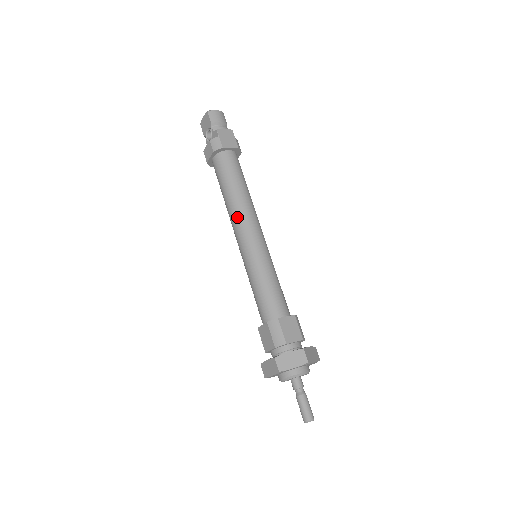
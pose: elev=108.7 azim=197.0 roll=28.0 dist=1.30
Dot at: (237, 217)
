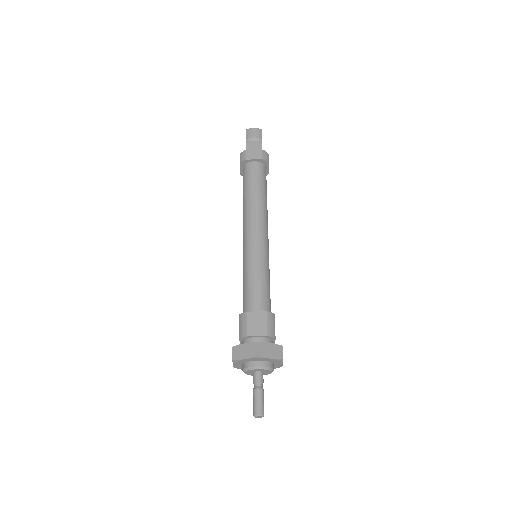
Dot at: (244, 220)
